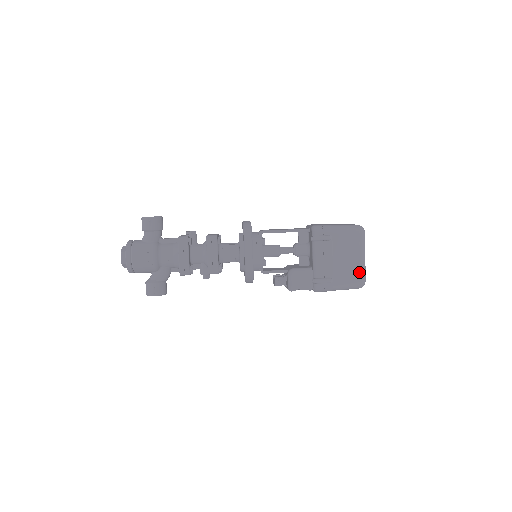
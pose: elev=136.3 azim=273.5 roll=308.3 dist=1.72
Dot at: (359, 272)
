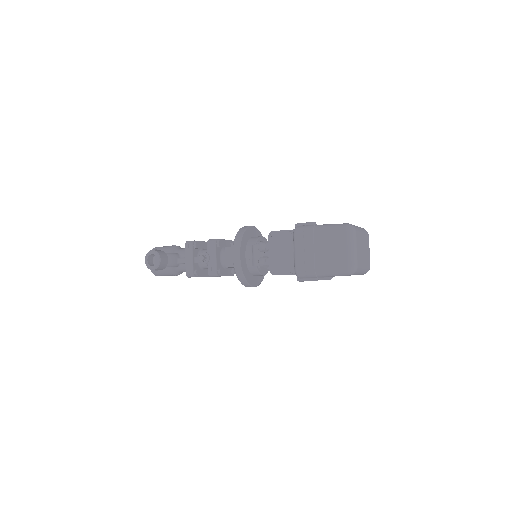
Dot at: occluded
